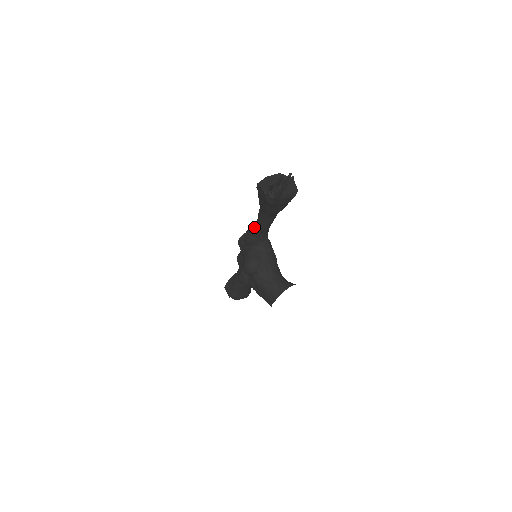
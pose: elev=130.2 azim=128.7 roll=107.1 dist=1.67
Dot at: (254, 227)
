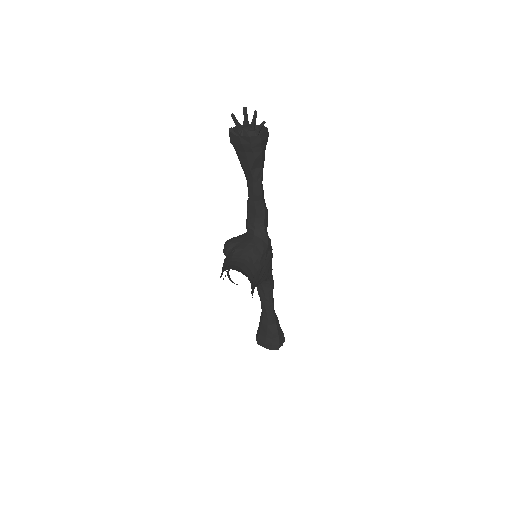
Dot at: occluded
